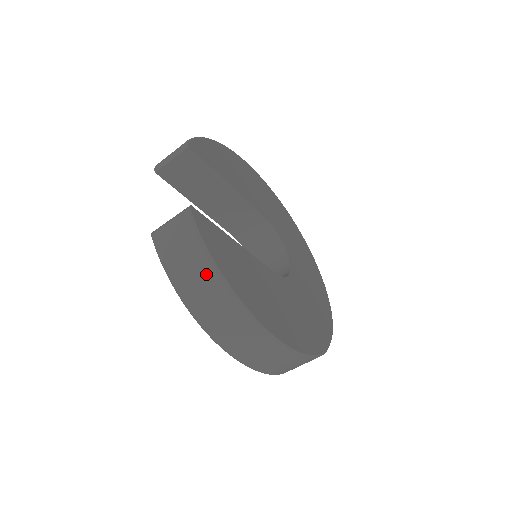
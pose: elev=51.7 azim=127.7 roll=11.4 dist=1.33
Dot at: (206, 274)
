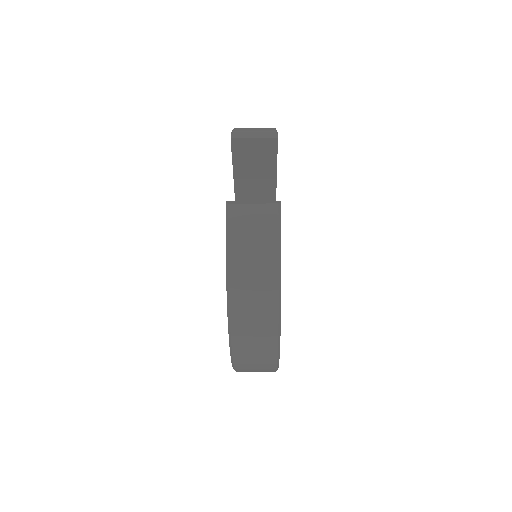
Dot at: (267, 270)
